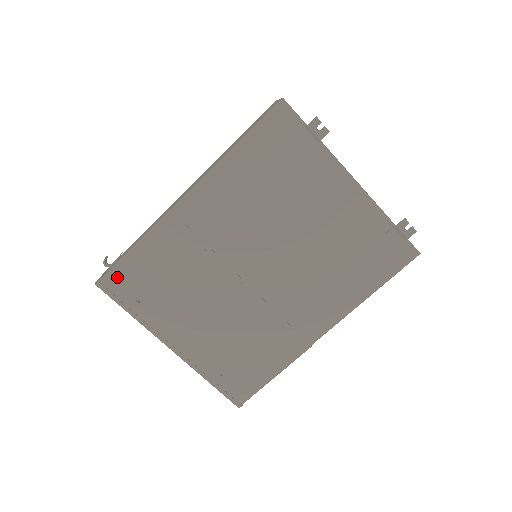
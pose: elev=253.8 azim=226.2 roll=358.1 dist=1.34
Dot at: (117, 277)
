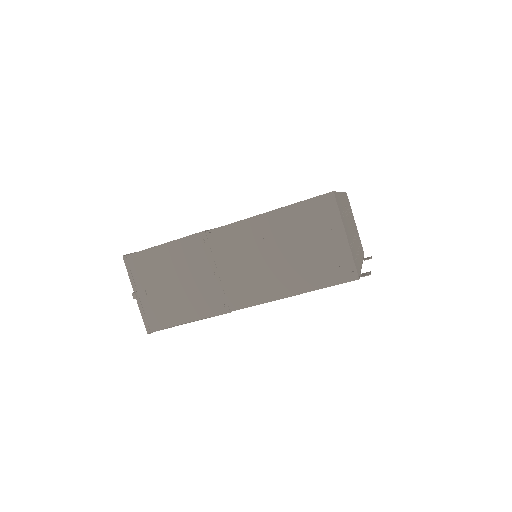
Dot at: occluded
